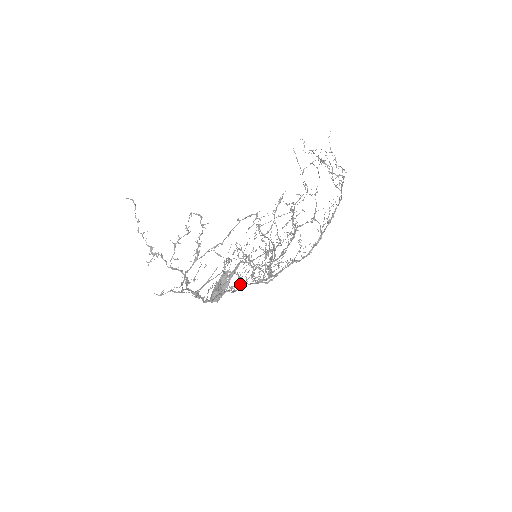
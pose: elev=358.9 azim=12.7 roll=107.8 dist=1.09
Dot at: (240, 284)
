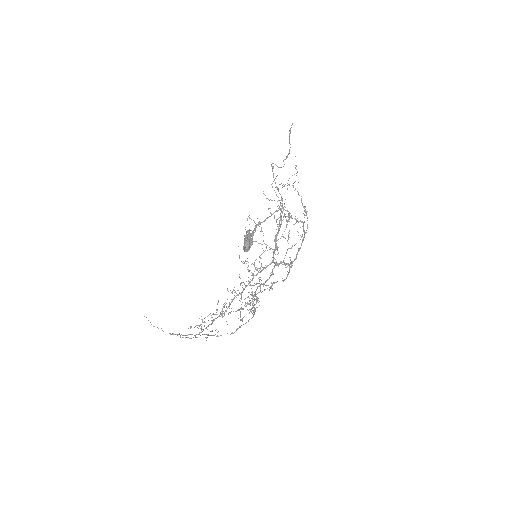
Dot at: occluded
